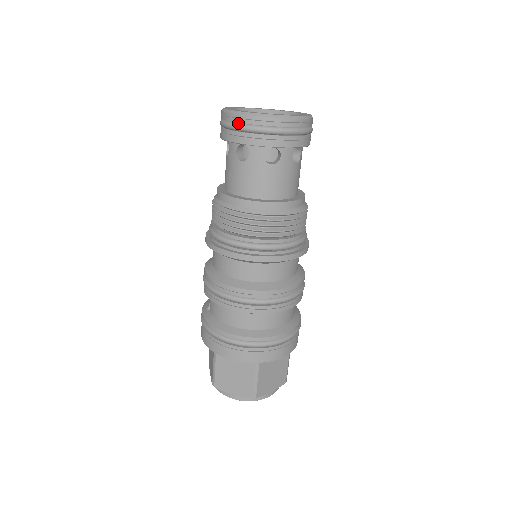
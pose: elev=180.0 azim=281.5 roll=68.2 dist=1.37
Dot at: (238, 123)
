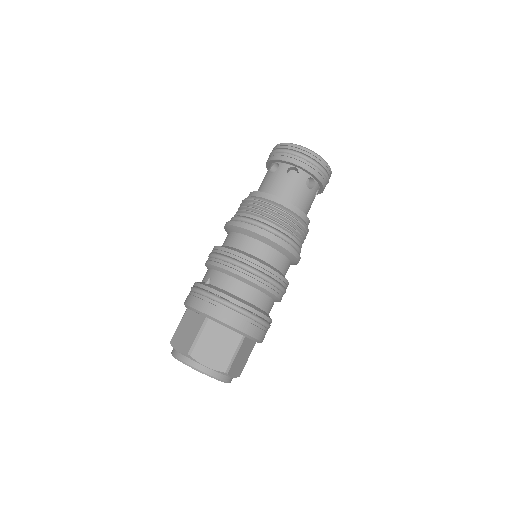
Dot at: (300, 152)
